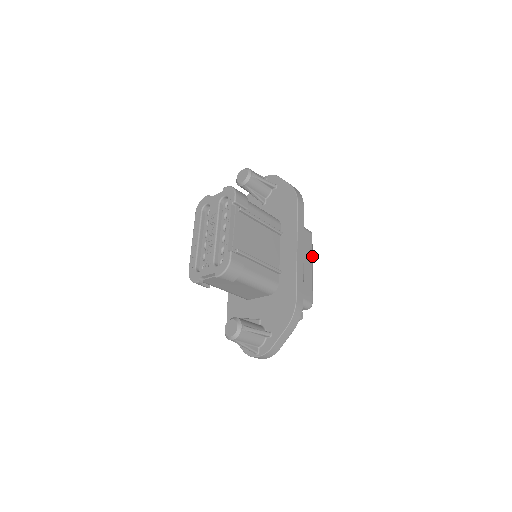
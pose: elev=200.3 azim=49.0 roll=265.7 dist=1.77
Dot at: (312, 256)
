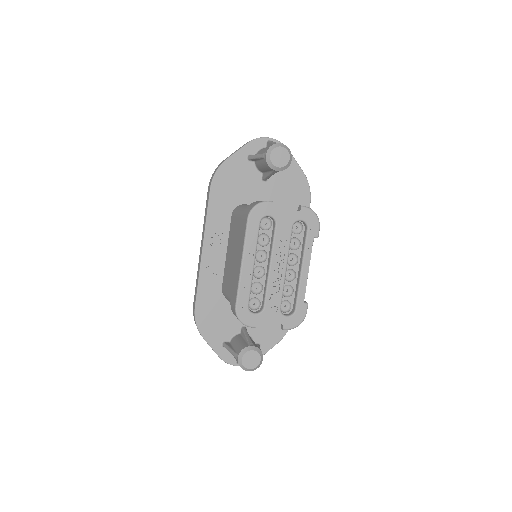
Dot at: occluded
